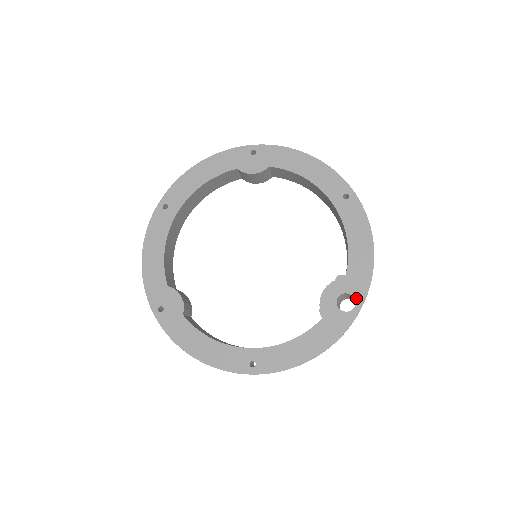
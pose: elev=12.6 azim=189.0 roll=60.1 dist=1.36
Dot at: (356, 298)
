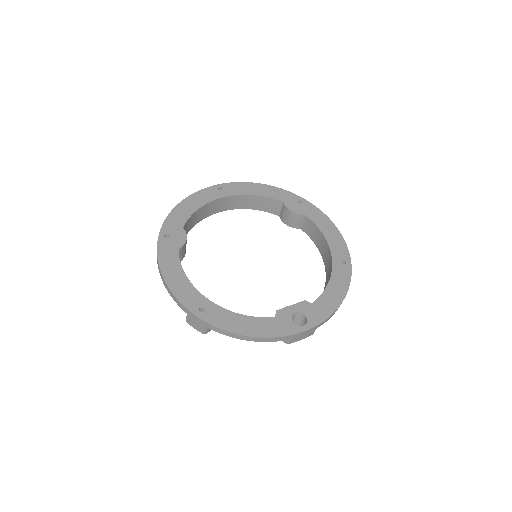
Dot at: (308, 321)
